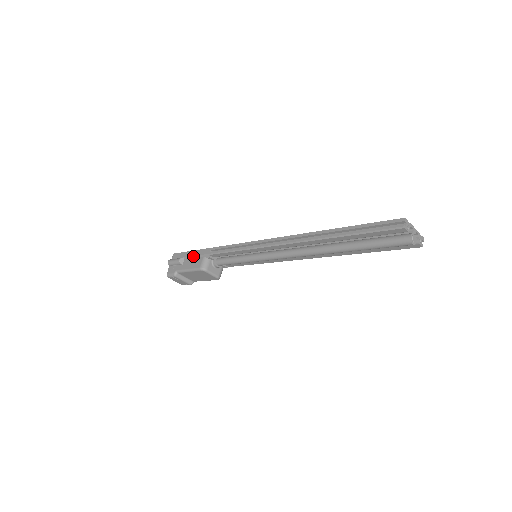
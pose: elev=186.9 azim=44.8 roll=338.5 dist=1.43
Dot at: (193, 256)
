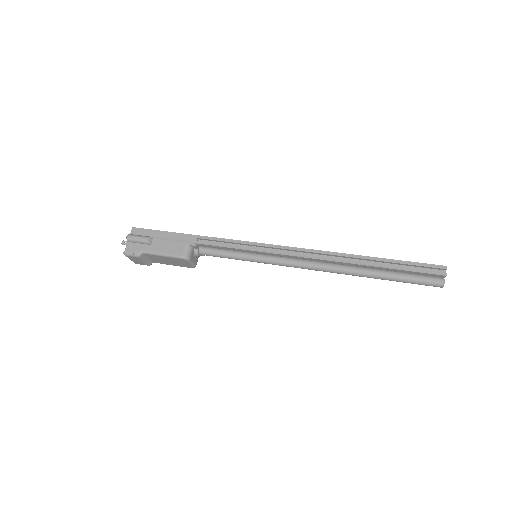
Dot at: (169, 239)
